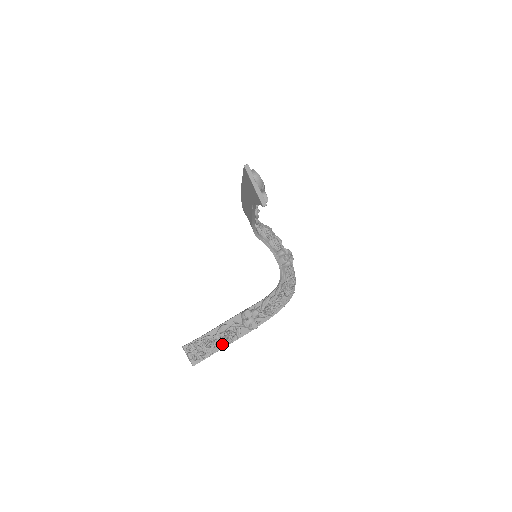
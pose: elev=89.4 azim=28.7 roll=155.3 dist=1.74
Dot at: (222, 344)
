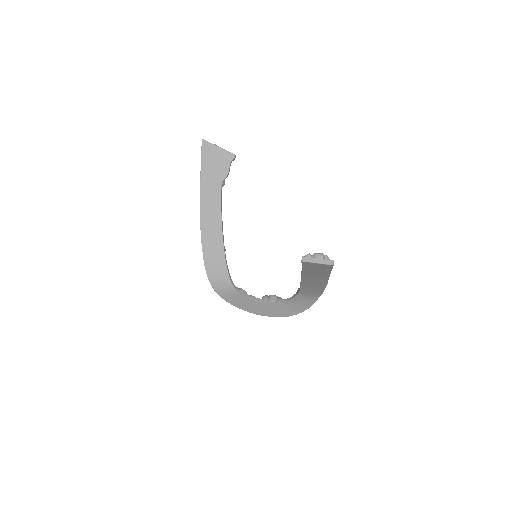
Dot at: occluded
